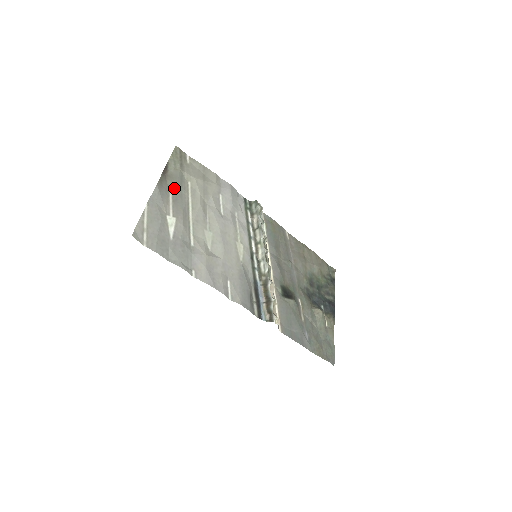
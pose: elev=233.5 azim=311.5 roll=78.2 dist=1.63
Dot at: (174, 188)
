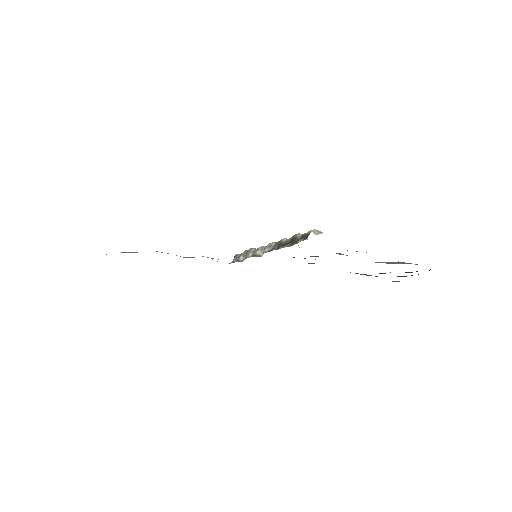
Dot at: occluded
